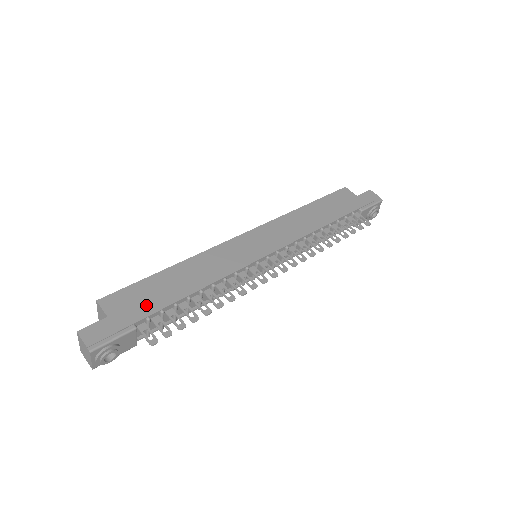
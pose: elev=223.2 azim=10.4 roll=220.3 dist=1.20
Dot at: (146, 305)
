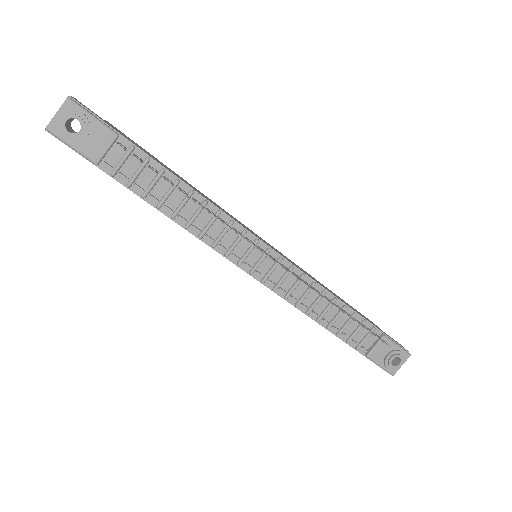
Dot at: (140, 148)
